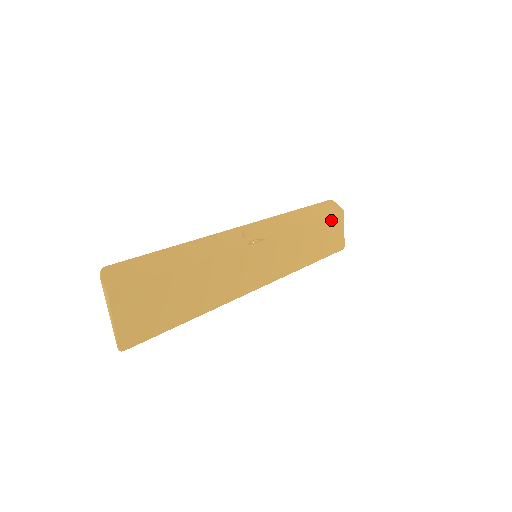
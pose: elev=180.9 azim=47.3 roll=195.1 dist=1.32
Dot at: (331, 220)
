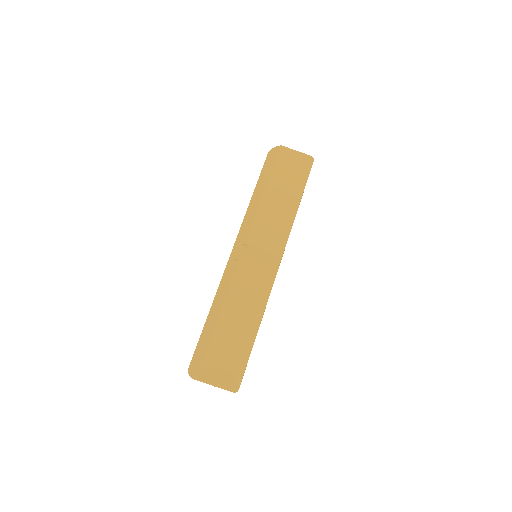
Dot at: (279, 165)
